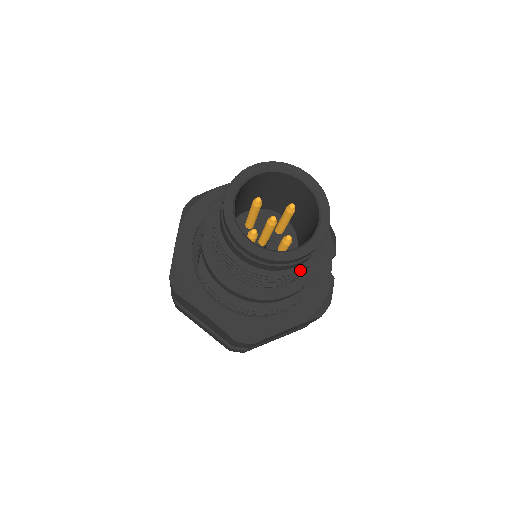
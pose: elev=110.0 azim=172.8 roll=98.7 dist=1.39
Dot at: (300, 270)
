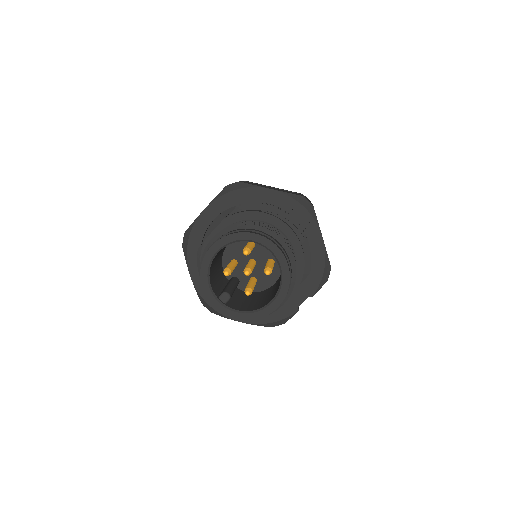
Dot at: occluded
